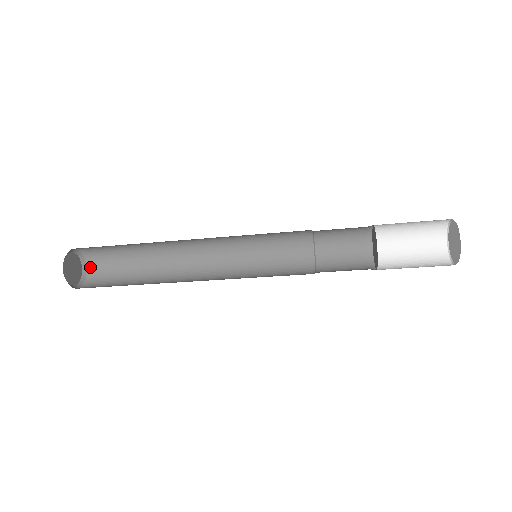
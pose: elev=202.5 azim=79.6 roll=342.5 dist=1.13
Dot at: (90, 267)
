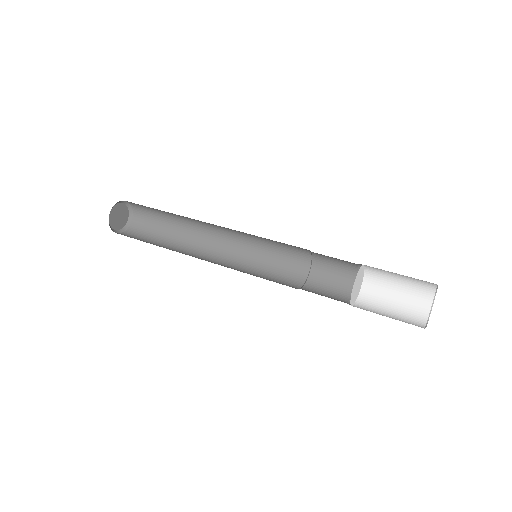
Dot at: (134, 220)
